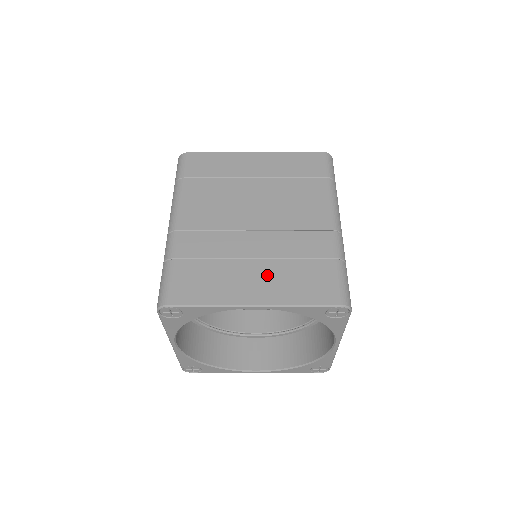
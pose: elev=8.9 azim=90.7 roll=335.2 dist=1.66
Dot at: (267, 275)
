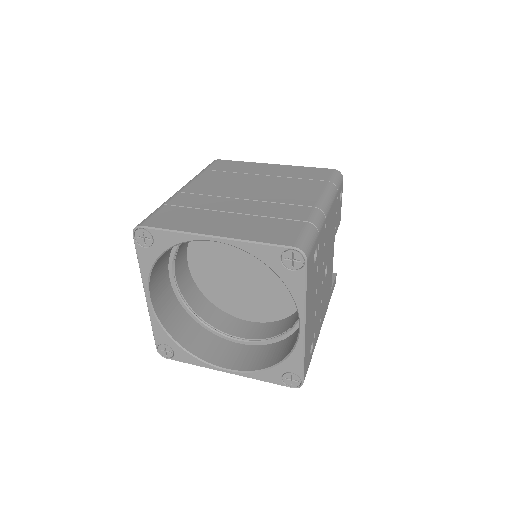
Dot at: (237, 222)
